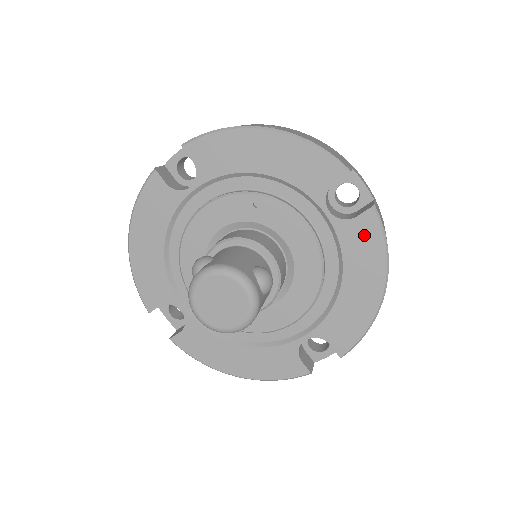
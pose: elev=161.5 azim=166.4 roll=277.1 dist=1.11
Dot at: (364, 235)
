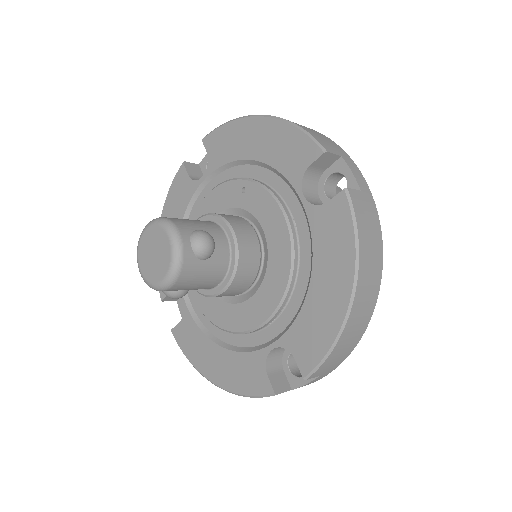
Dot at: (334, 223)
